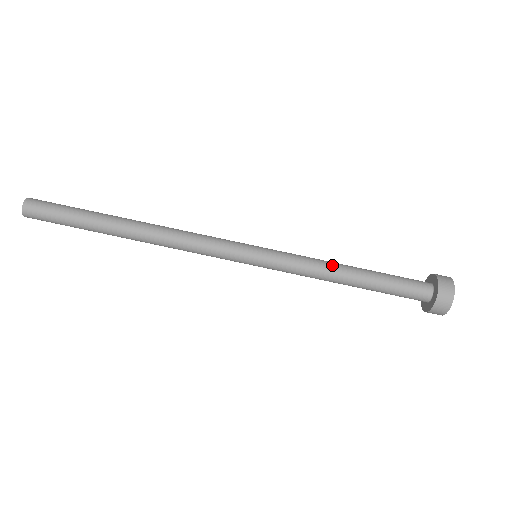
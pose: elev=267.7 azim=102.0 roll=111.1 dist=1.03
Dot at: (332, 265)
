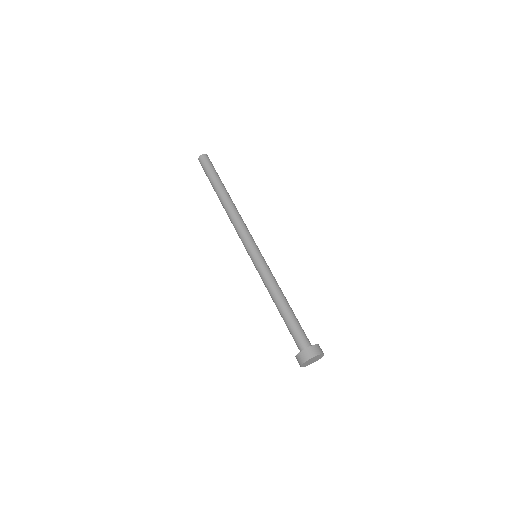
Dot at: (277, 291)
